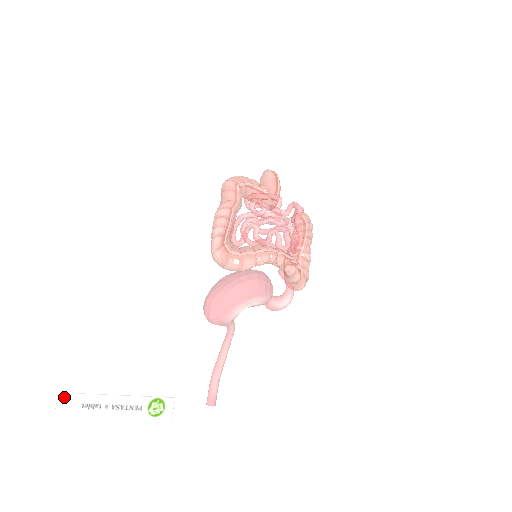
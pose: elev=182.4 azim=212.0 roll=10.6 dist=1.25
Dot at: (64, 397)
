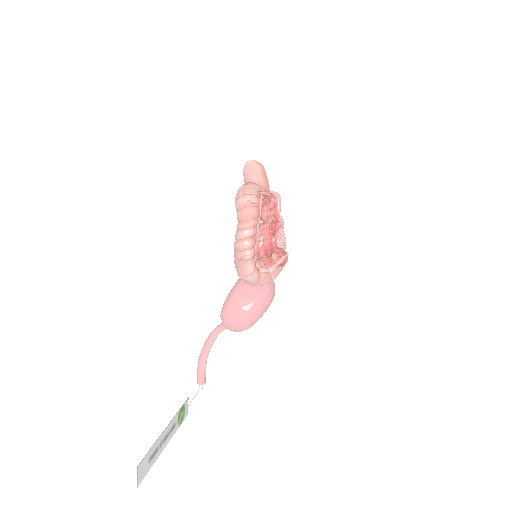
Dot at: (140, 466)
